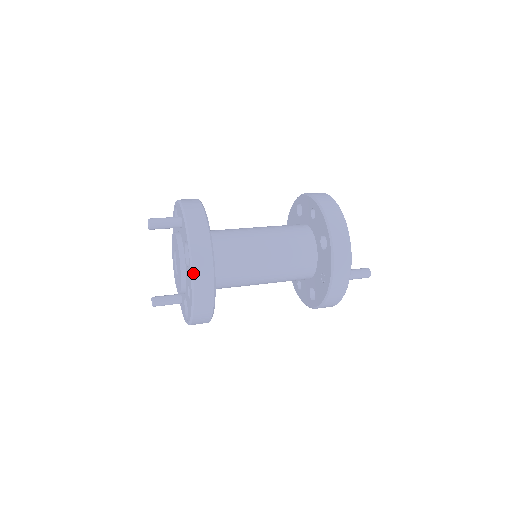
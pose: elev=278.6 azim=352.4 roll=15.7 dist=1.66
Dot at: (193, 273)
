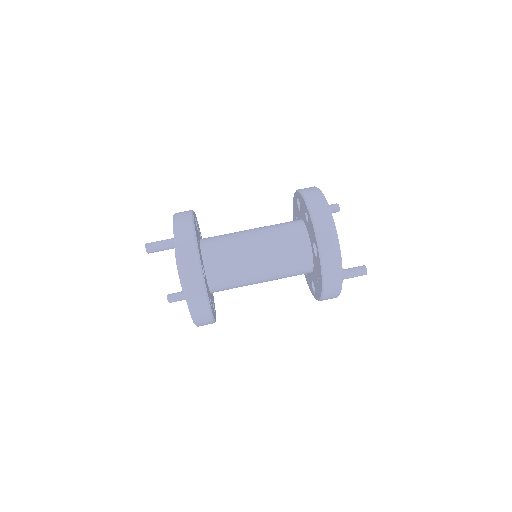
Dot at: (187, 298)
